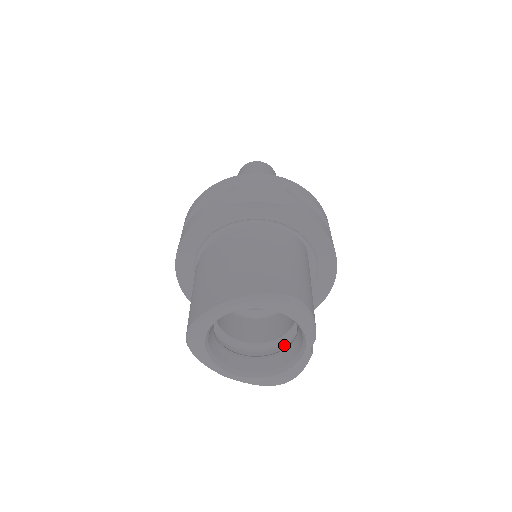
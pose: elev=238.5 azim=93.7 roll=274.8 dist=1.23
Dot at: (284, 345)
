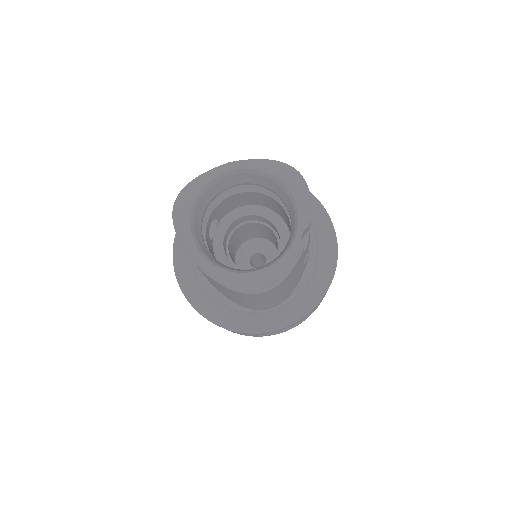
Dot at: occluded
